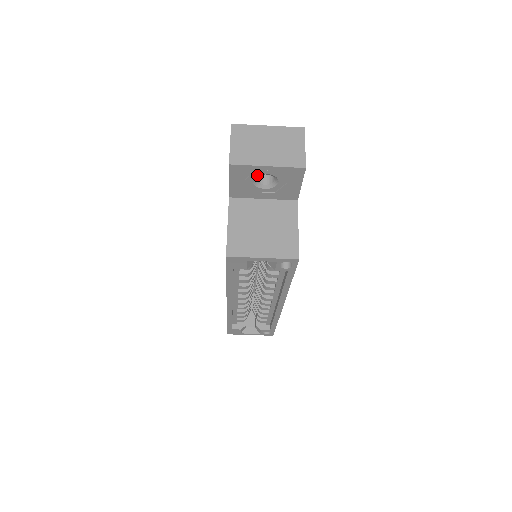
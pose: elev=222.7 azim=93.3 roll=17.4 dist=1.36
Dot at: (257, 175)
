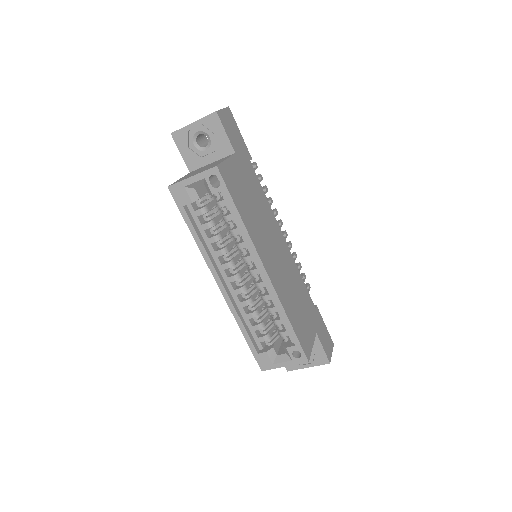
Dot at: (193, 137)
